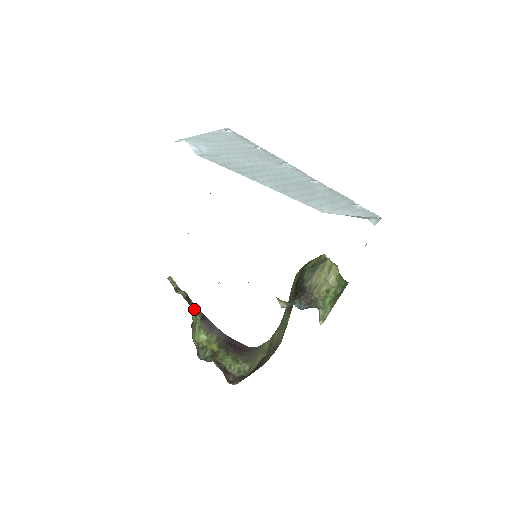
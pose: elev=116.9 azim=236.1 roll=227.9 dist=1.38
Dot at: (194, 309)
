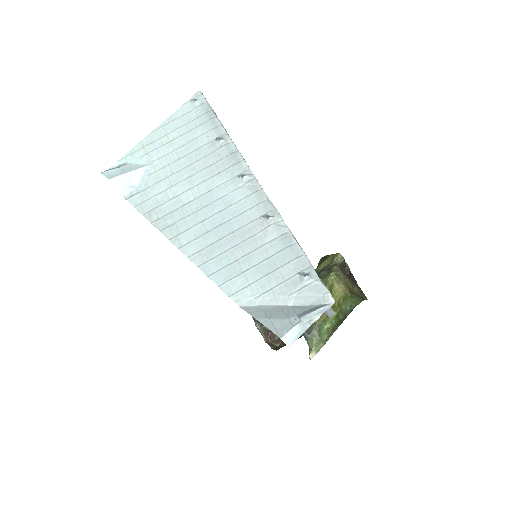
Dot at: occluded
